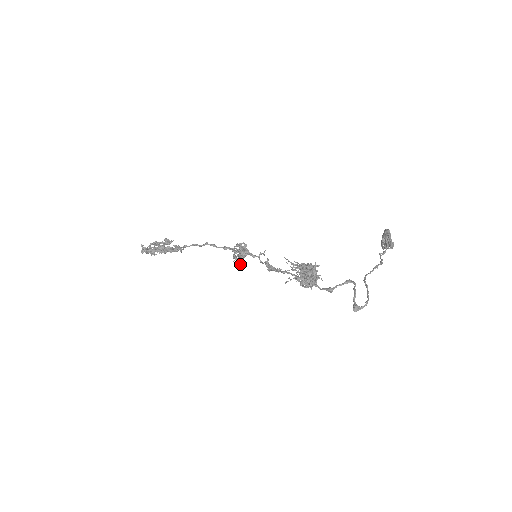
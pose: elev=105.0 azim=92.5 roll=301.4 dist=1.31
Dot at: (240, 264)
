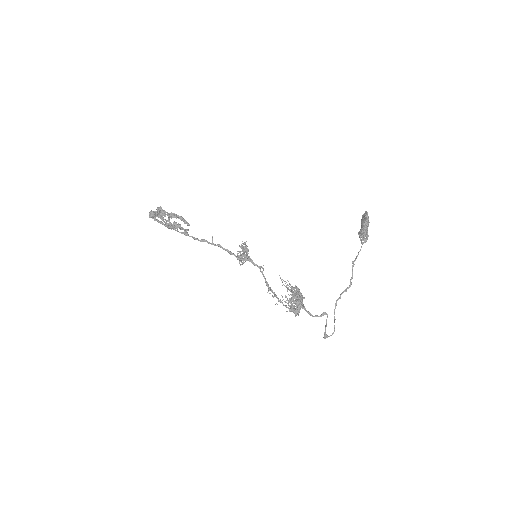
Dot at: (244, 262)
